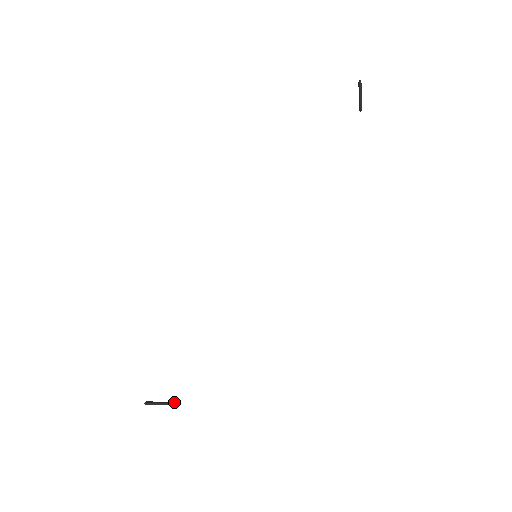
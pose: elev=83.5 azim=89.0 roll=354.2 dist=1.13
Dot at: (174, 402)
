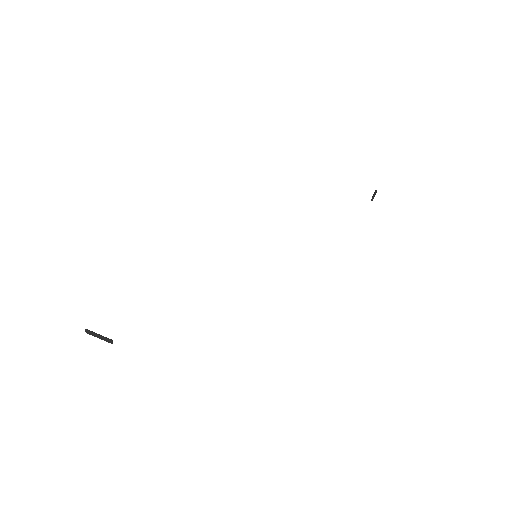
Dot at: occluded
